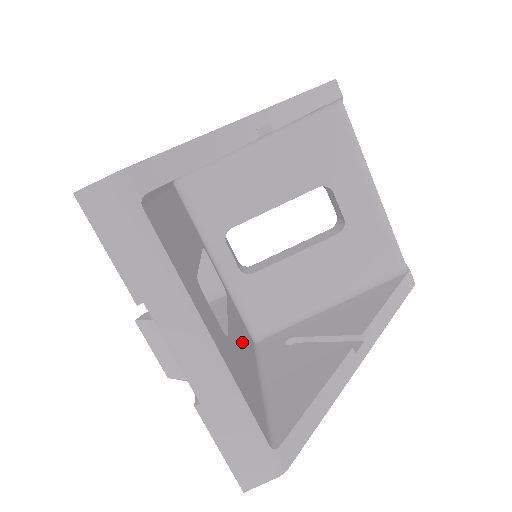
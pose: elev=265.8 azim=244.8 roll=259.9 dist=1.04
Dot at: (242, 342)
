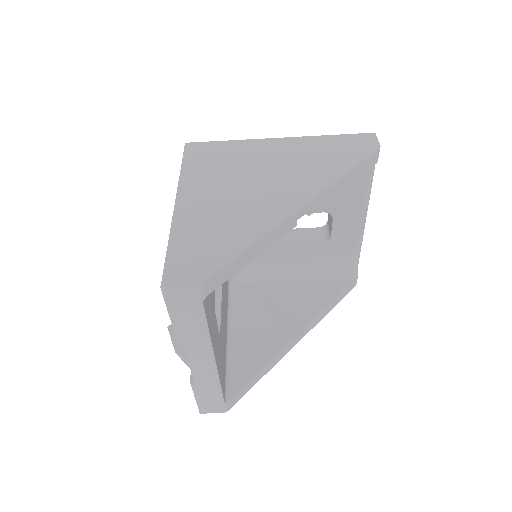
Dot at: (224, 311)
